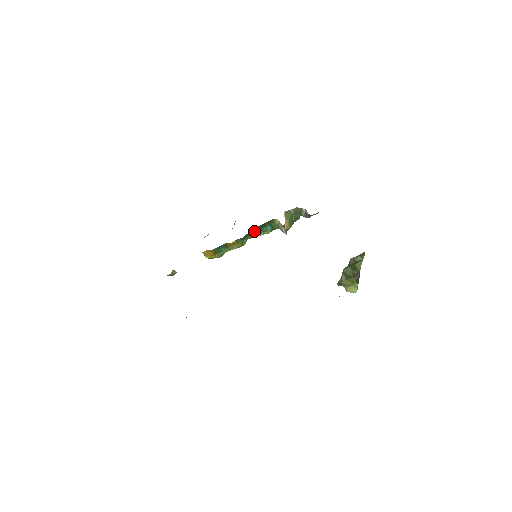
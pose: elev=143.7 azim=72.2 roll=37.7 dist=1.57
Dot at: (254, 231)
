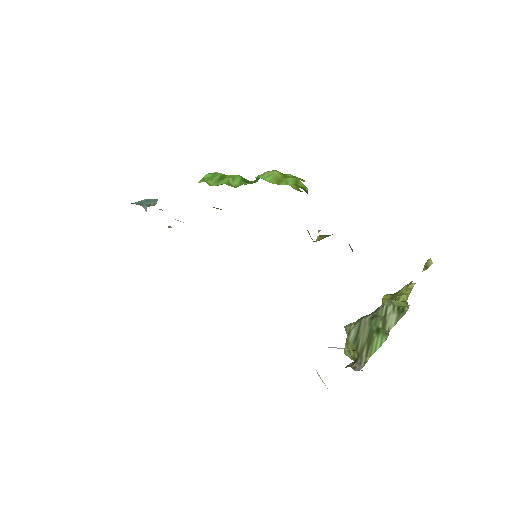
Dot at: occluded
